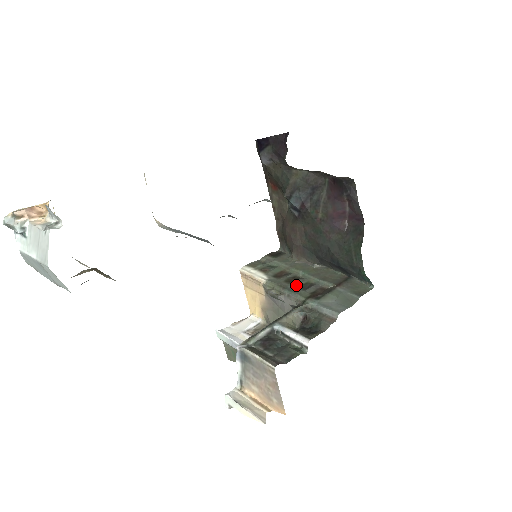
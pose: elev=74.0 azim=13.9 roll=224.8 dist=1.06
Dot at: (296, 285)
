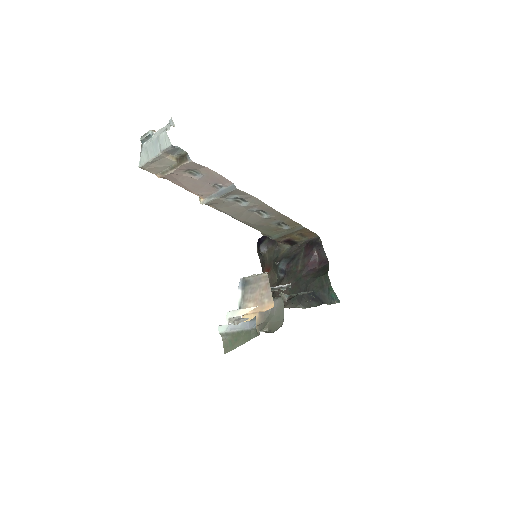
Dot at: occluded
